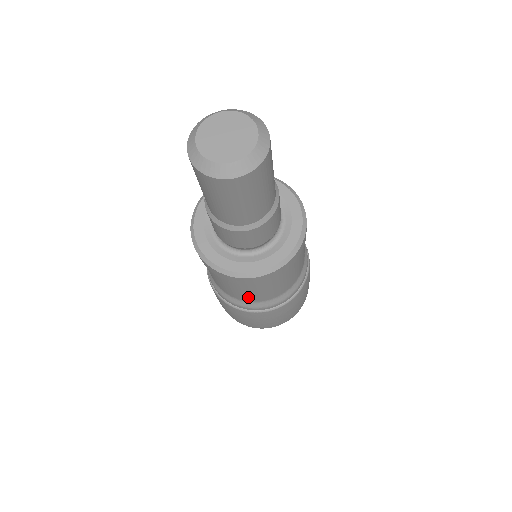
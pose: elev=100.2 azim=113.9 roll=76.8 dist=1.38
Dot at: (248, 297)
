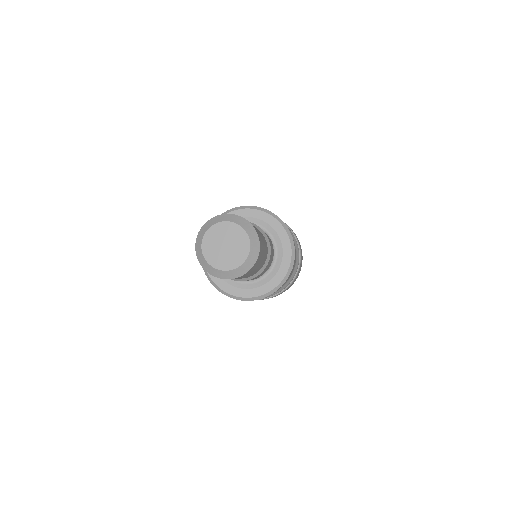
Dot at: occluded
